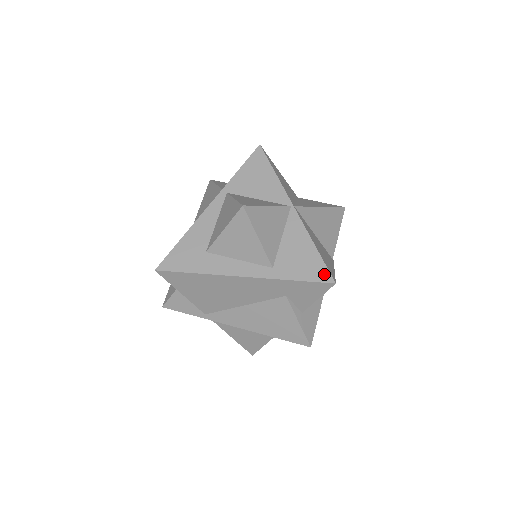
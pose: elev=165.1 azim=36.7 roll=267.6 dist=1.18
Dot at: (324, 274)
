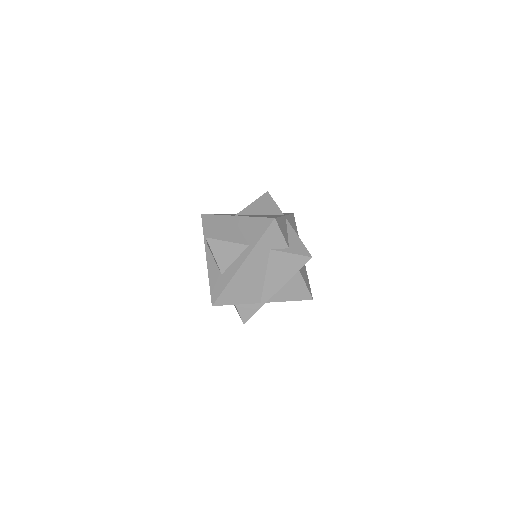
Dot at: (268, 221)
